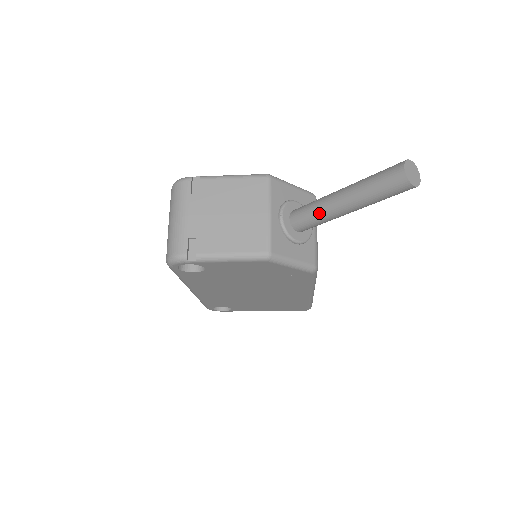
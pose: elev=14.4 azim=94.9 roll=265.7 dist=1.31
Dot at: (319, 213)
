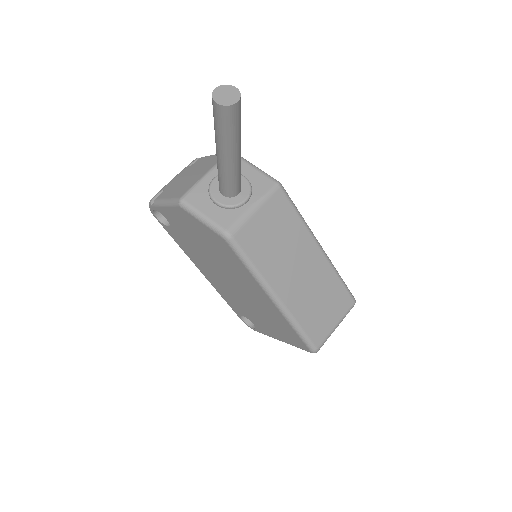
Dot at: (217, 165)
